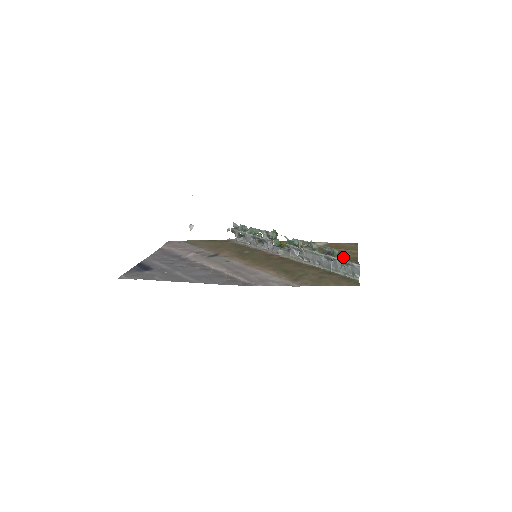
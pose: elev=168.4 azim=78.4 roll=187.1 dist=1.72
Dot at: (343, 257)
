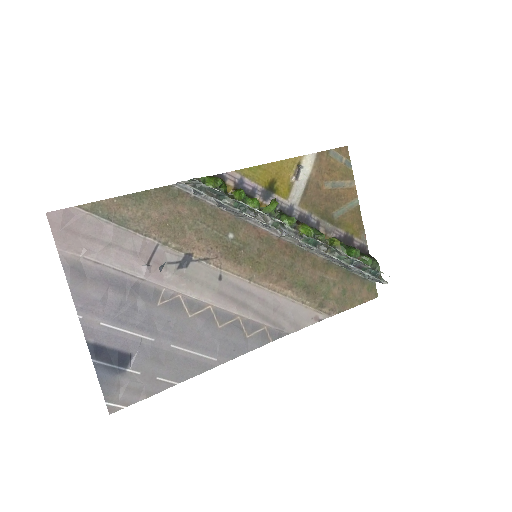
Dot at: (373, 273)
